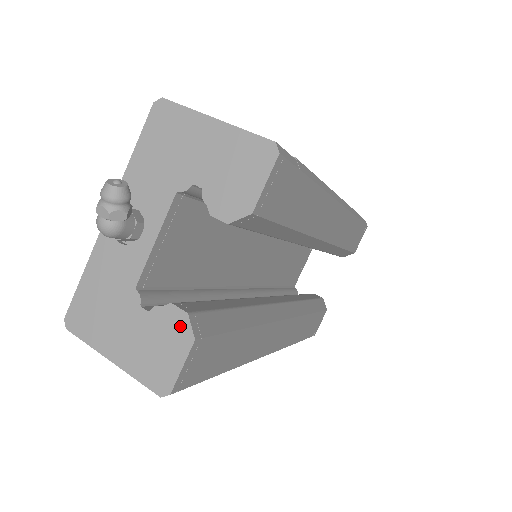
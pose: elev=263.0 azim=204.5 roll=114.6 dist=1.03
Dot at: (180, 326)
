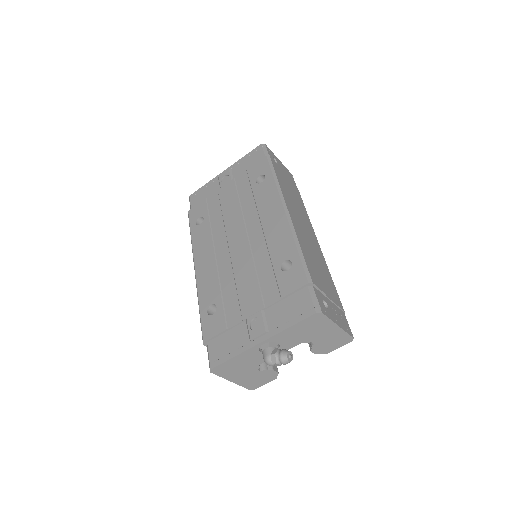
Dot at: (273, 376)
